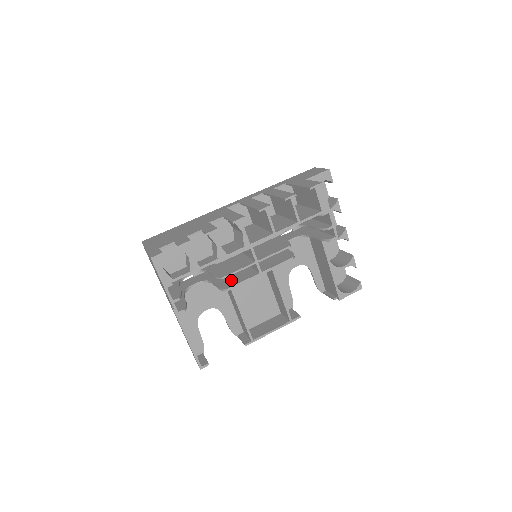
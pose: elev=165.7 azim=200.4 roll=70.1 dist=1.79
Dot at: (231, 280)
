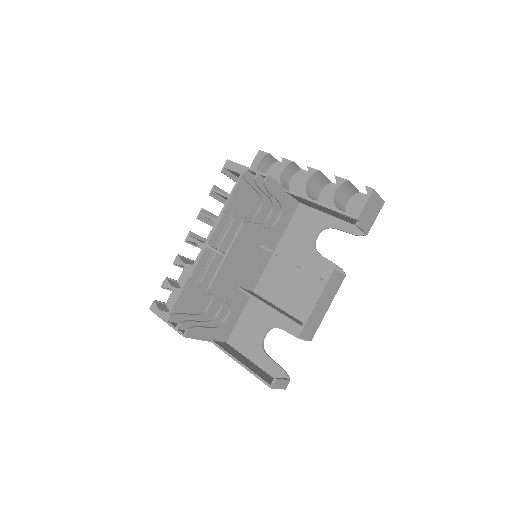
Dot at: (220, 283)
